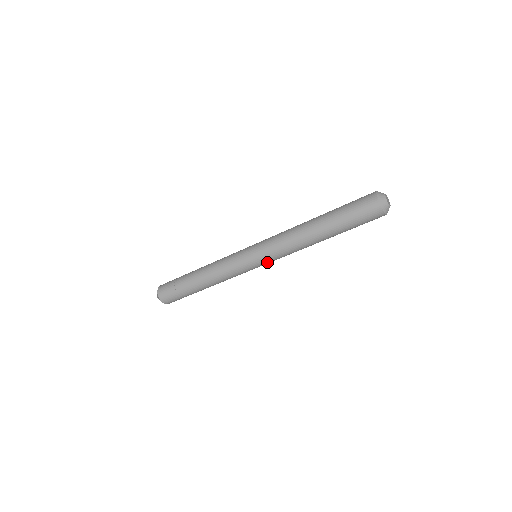
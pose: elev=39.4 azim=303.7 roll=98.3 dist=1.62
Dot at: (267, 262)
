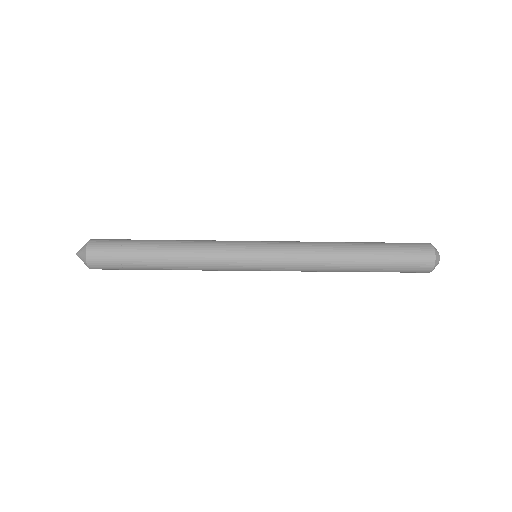
Dot at: (270, 270)
